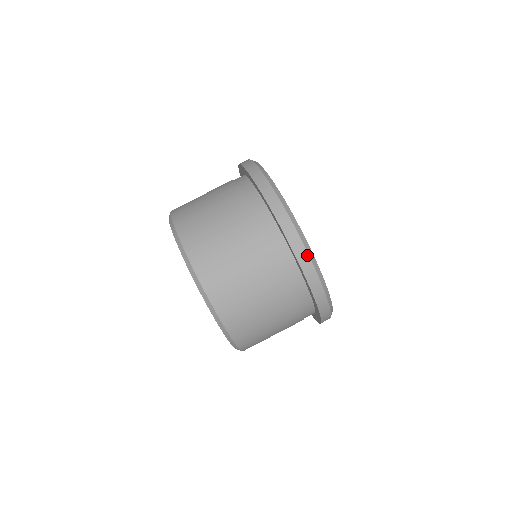
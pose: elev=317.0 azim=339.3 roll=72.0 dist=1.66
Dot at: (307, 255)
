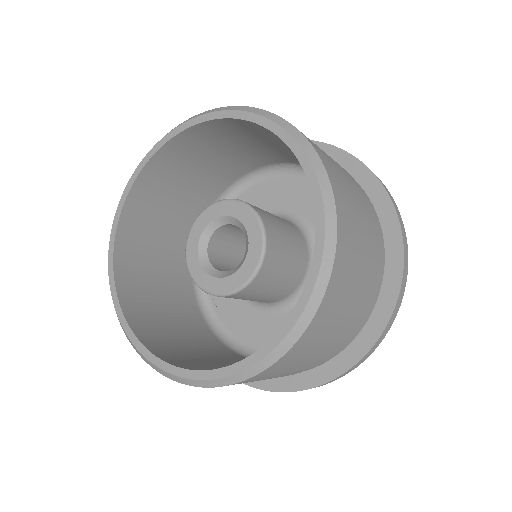
Dot at: occluded
